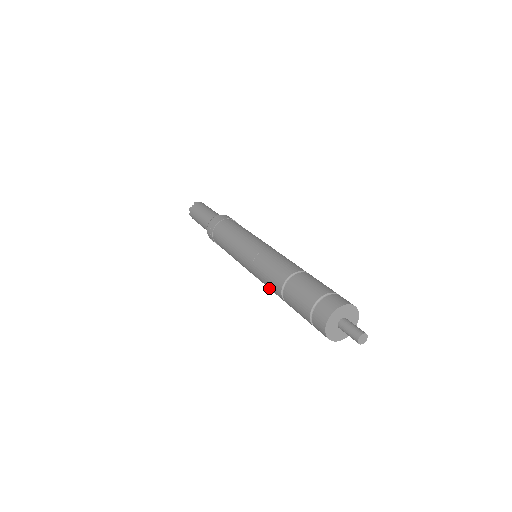
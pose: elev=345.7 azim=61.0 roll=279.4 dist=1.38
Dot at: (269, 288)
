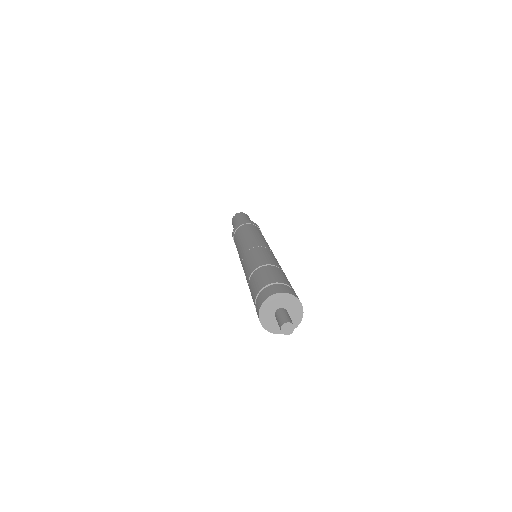
Dot at: occluded
